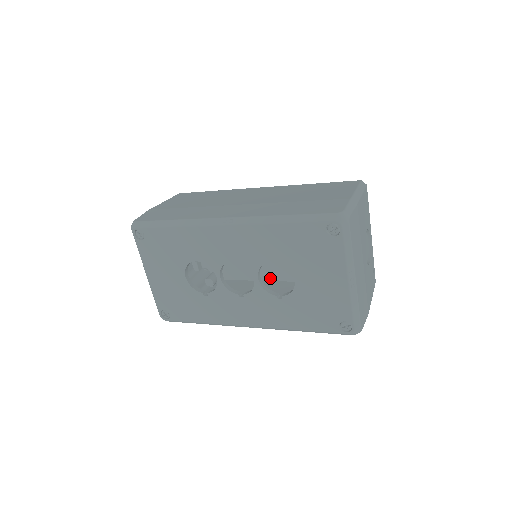
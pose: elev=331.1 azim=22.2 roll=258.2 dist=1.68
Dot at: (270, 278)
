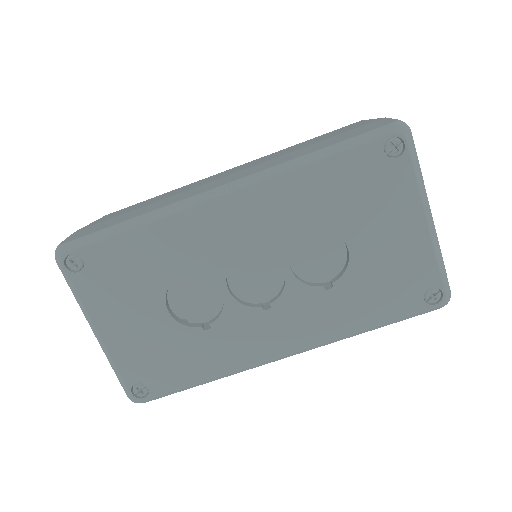
Dot at: (265, 298)
